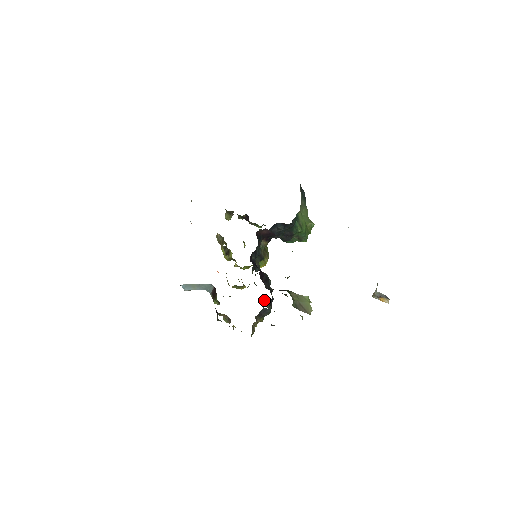
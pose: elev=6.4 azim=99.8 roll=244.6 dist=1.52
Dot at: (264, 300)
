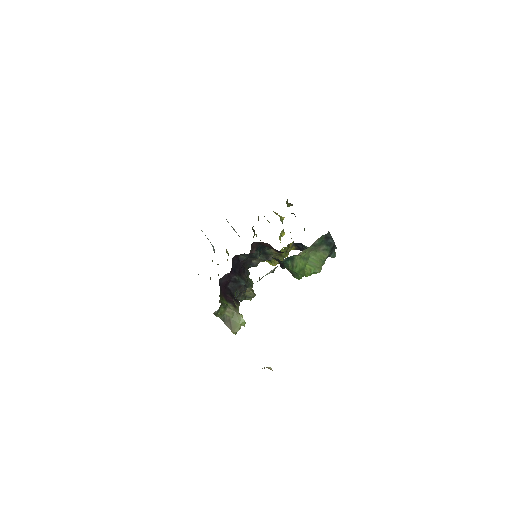
Dot at: (249, 289)
